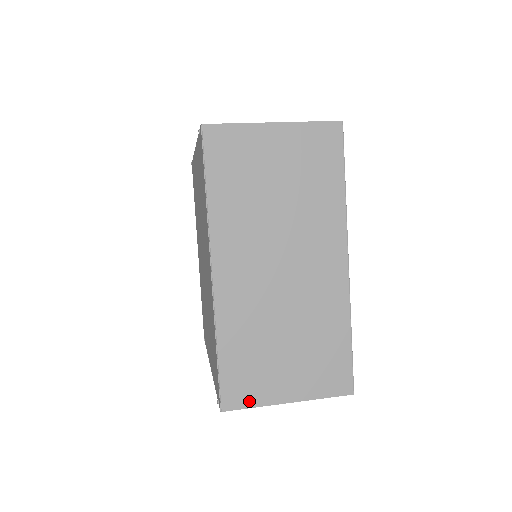
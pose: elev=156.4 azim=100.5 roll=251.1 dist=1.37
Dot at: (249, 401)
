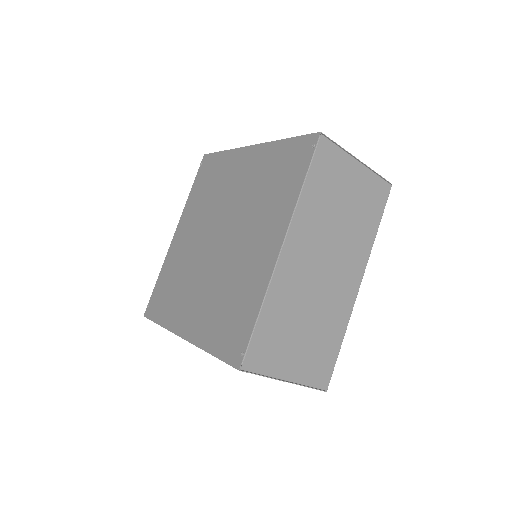
Dot at: occluded
